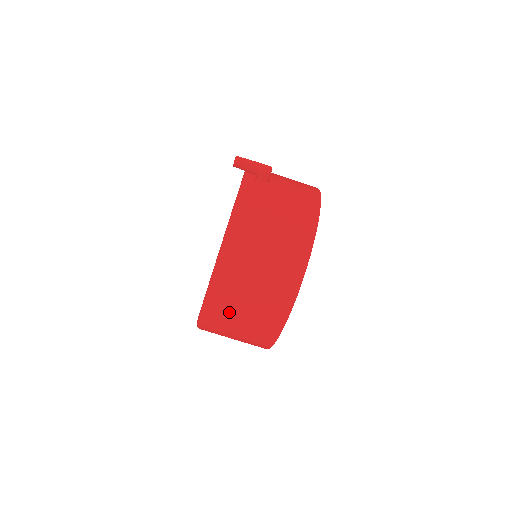
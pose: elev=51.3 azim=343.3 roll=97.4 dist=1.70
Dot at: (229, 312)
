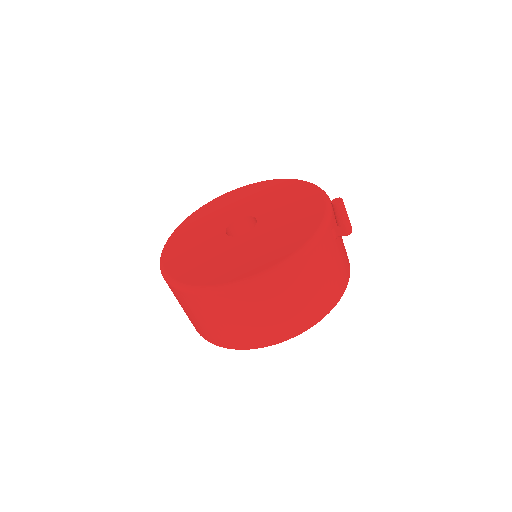
Dot at: (220, 311)
